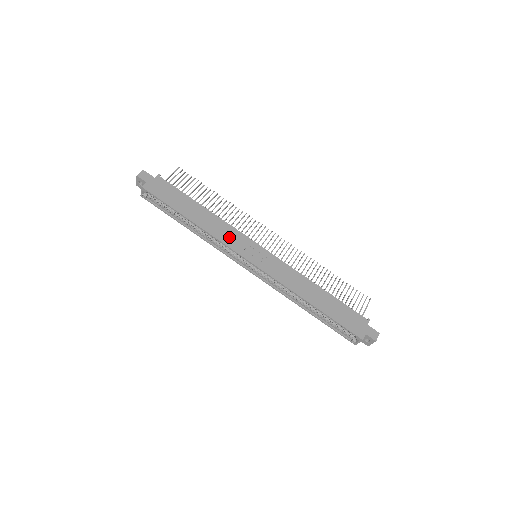
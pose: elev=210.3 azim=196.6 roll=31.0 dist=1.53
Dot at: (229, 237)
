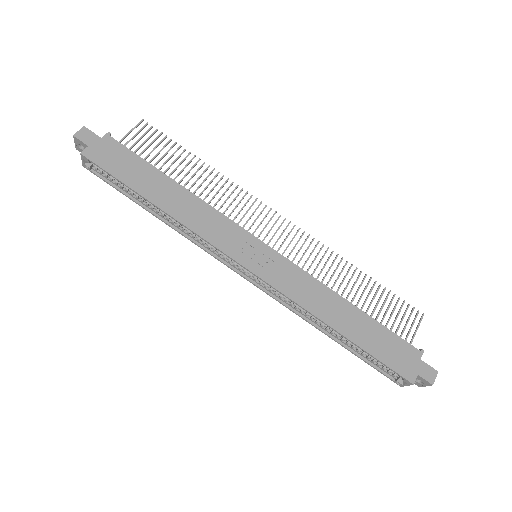
Dot at: (215, 230)
